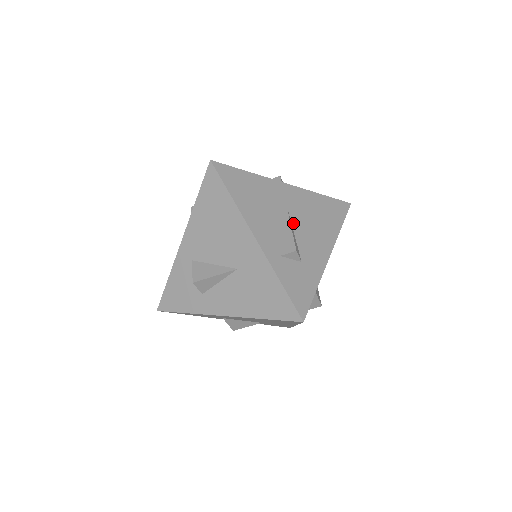
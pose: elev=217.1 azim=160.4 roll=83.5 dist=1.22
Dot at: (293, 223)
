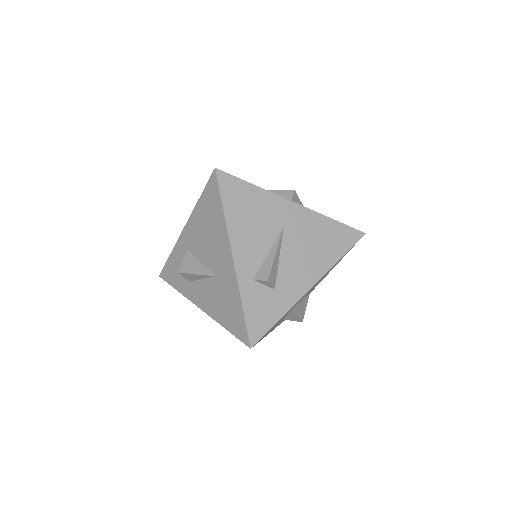
Dot at: (283, 247)
